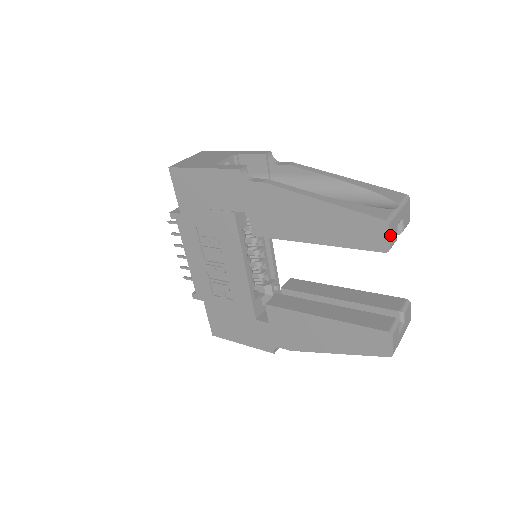
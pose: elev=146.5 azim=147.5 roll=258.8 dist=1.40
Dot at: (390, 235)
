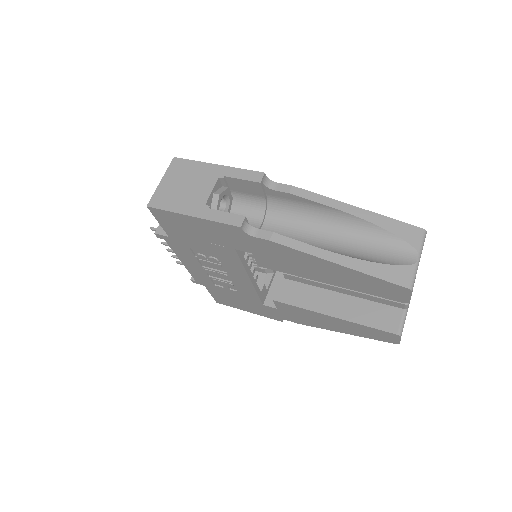
Dot at: (411, 294)
